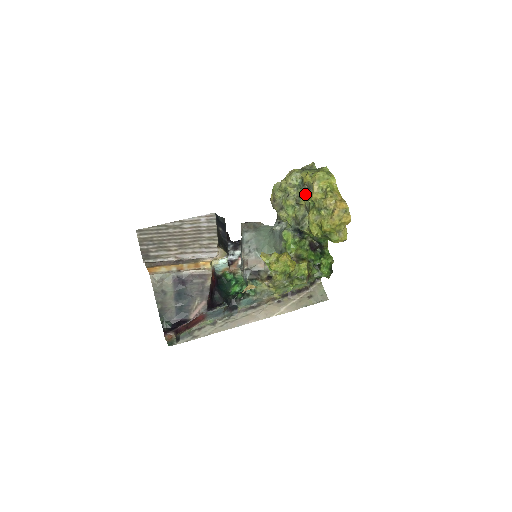
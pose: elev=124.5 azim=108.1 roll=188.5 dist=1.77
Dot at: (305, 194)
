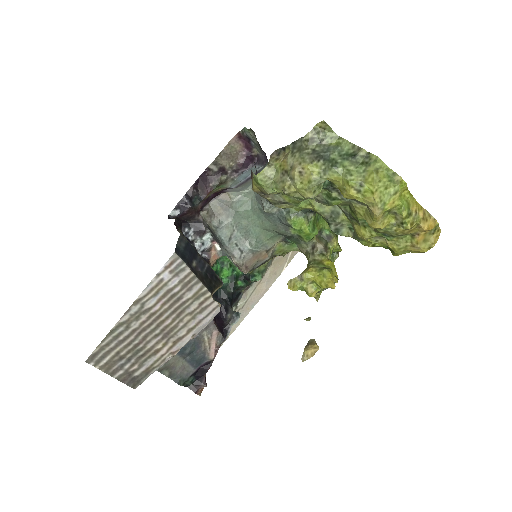
Dot at: (340, 201)
